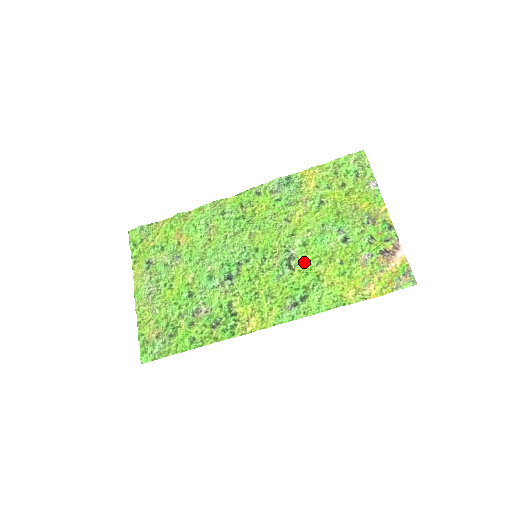
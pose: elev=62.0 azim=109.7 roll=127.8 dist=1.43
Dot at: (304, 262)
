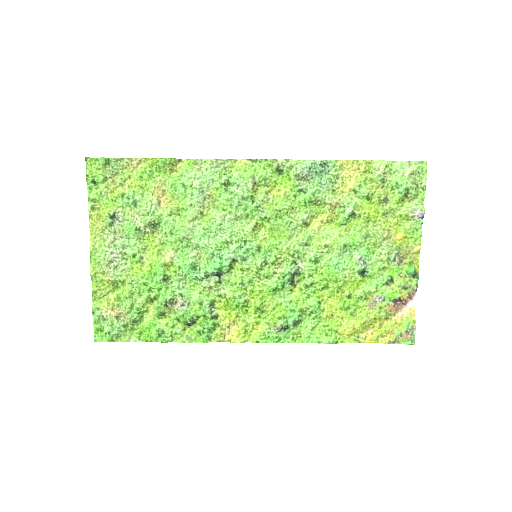
Dot at: (309, 282)
